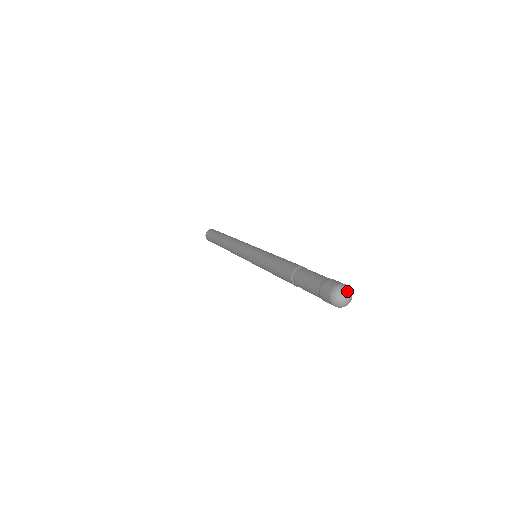
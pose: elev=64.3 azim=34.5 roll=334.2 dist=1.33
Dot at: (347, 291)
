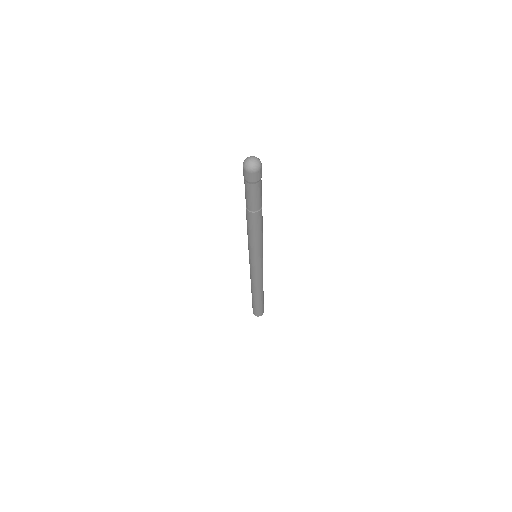
Dot at: (256, 157)
